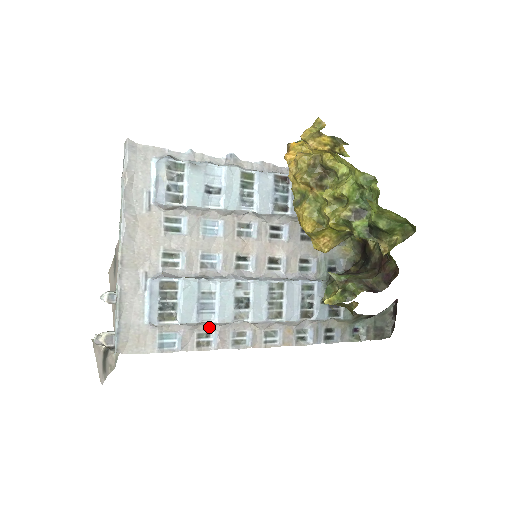
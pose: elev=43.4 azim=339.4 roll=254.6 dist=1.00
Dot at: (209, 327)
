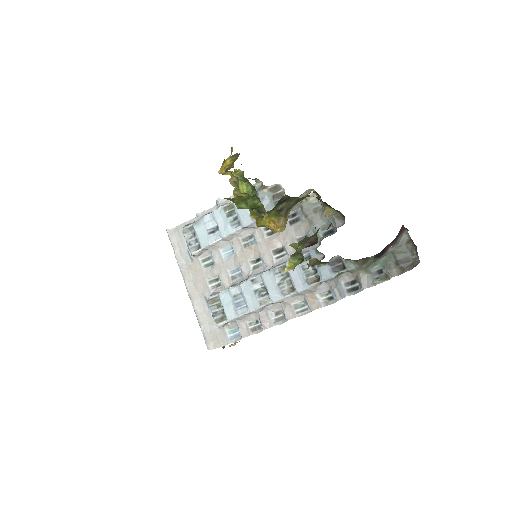
Dot at: (254, 316)
